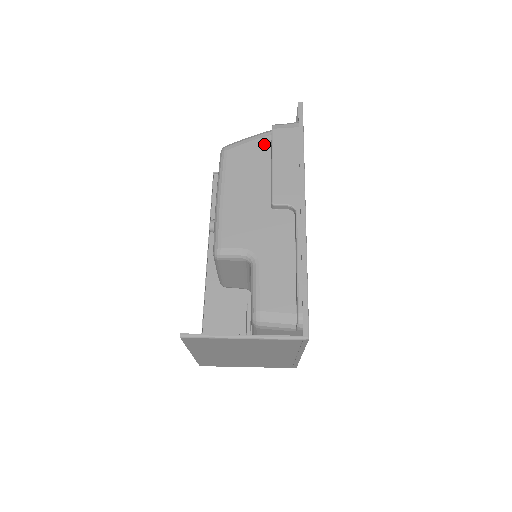
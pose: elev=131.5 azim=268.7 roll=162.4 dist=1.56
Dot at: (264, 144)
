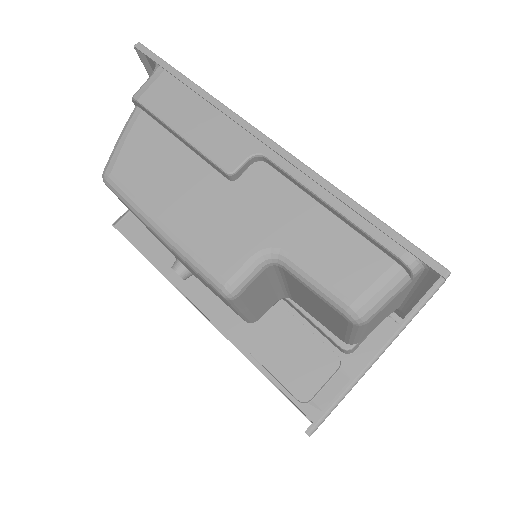
Dot at: (145, 126)
